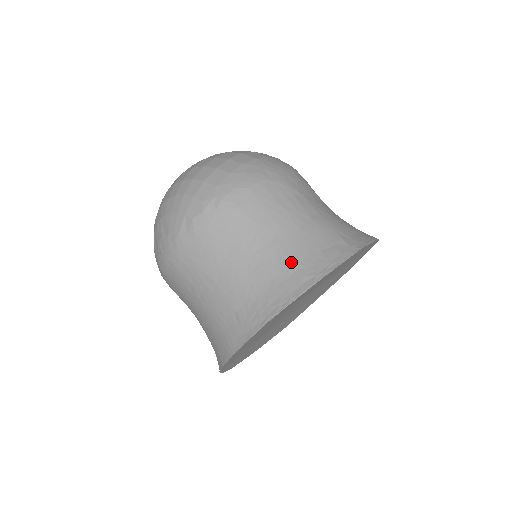
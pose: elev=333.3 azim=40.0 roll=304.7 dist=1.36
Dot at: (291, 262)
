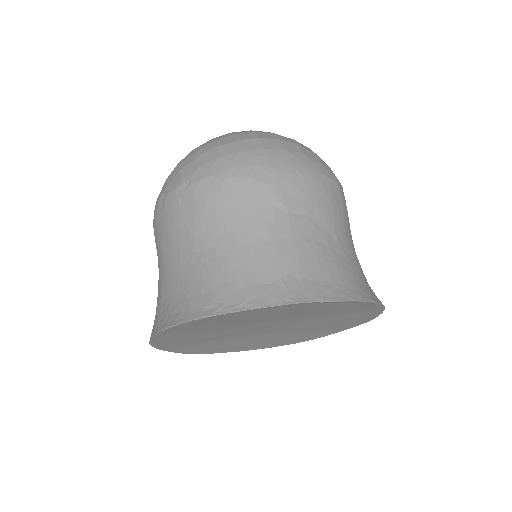
Dot at: (212, 280)
